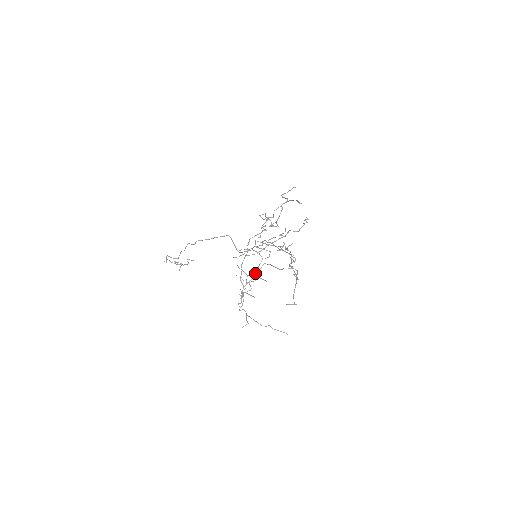
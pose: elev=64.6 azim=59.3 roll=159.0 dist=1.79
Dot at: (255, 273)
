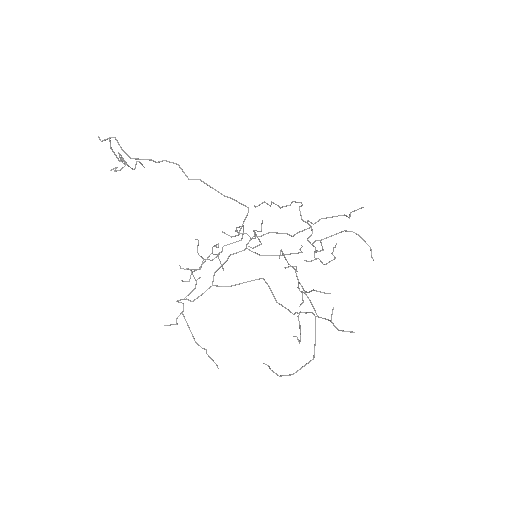
Dot at: (220, 252)
